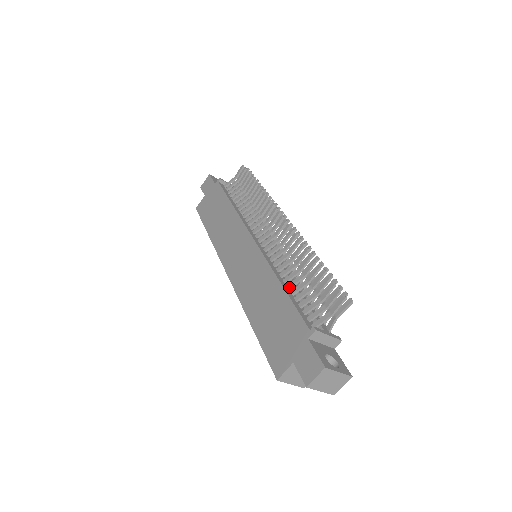
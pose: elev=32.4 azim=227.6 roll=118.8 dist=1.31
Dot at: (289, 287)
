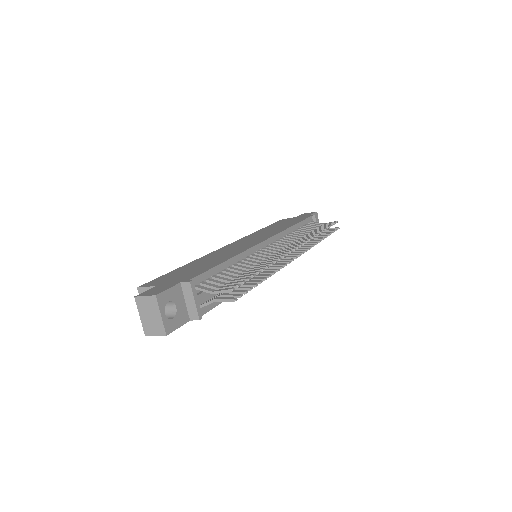
Dot at: (229, 267)
